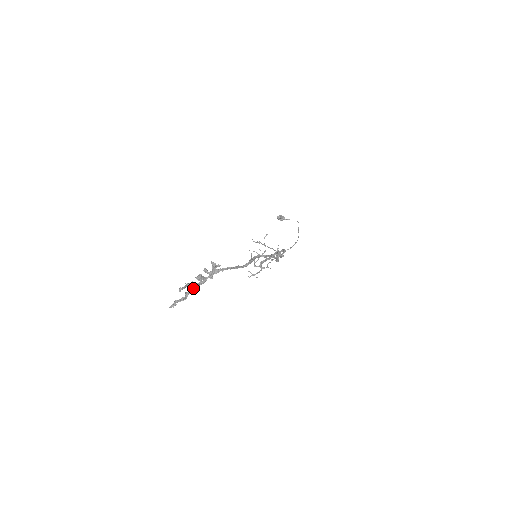
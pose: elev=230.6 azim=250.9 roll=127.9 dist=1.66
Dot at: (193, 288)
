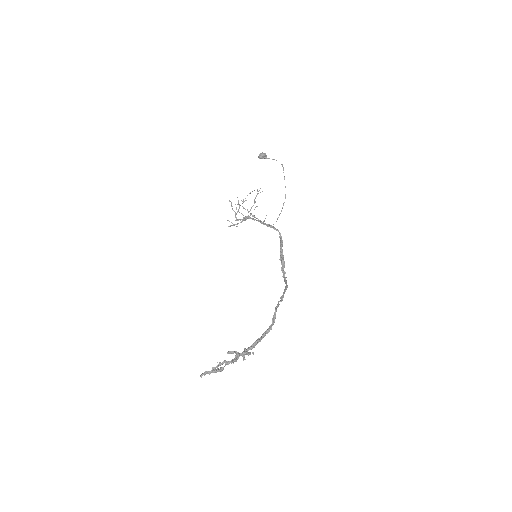
Dot at: (225, 365)
